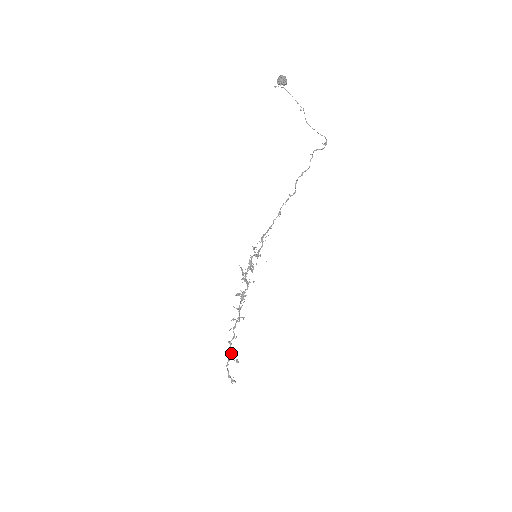
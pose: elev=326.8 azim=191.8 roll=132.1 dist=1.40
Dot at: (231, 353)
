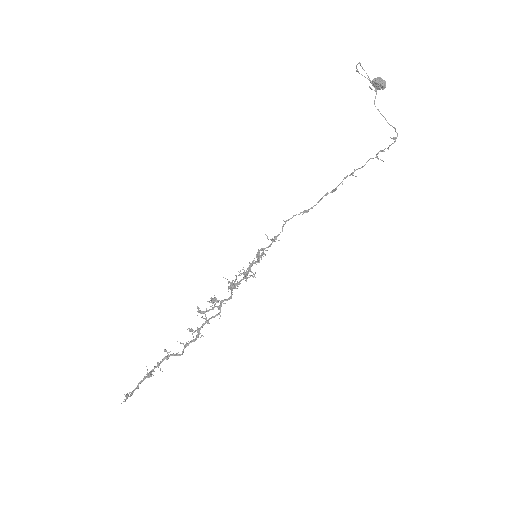
Dot at: occluded
